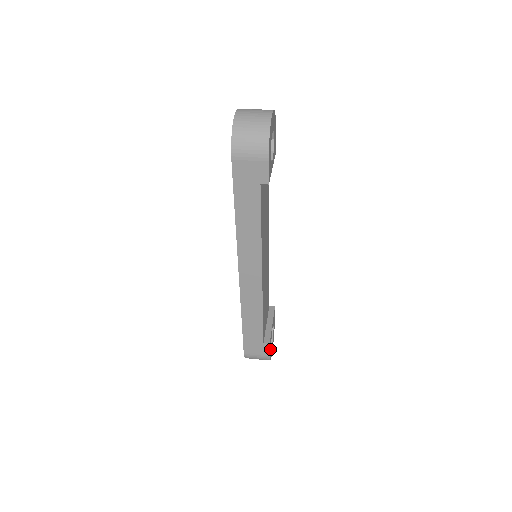
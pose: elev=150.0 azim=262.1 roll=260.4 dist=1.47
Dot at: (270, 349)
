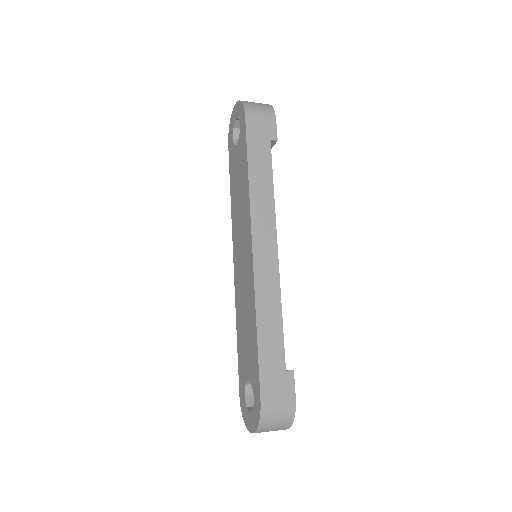
Dot at: occluded
